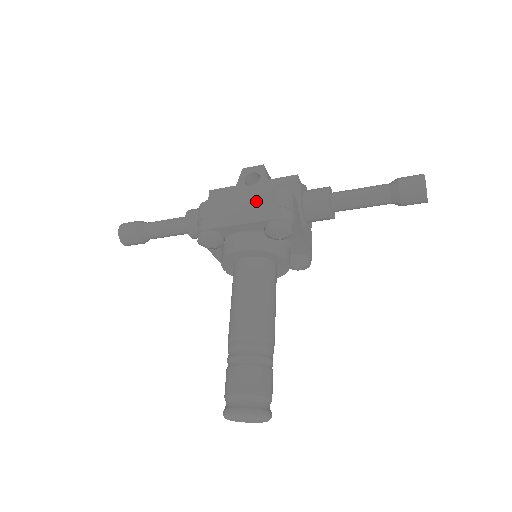
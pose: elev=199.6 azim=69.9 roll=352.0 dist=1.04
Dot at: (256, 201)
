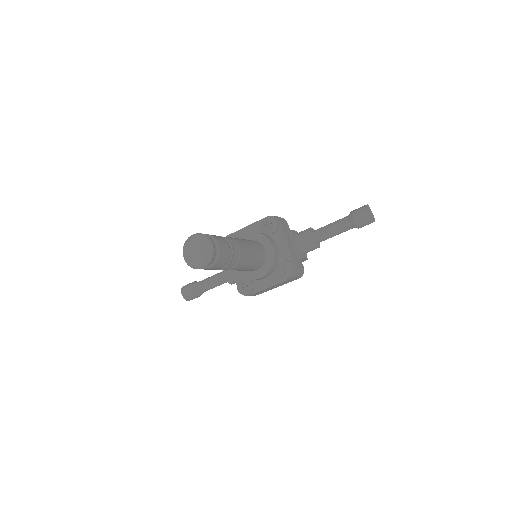
Dot at: occluded
